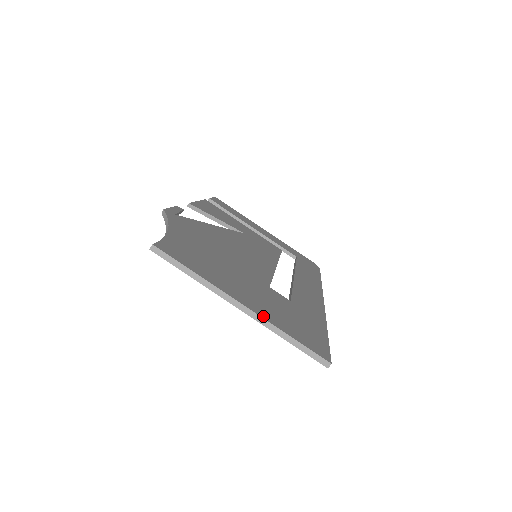
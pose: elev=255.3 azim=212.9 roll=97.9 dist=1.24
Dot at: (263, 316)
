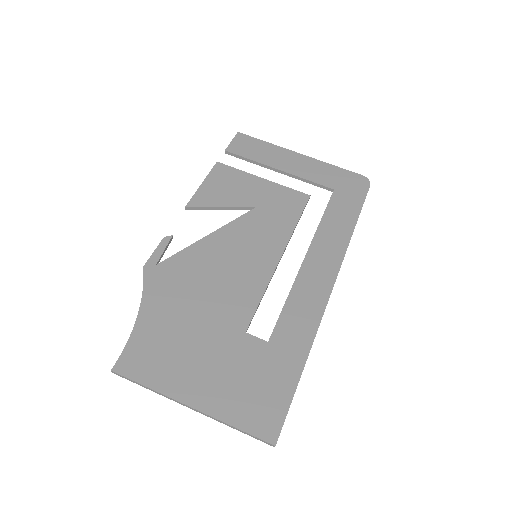
Dot at: (211, 412)
